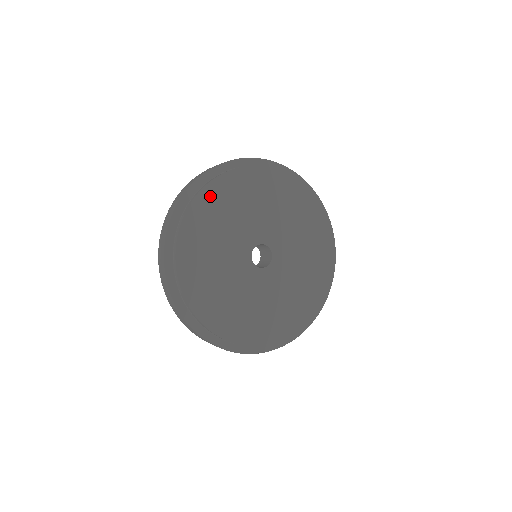
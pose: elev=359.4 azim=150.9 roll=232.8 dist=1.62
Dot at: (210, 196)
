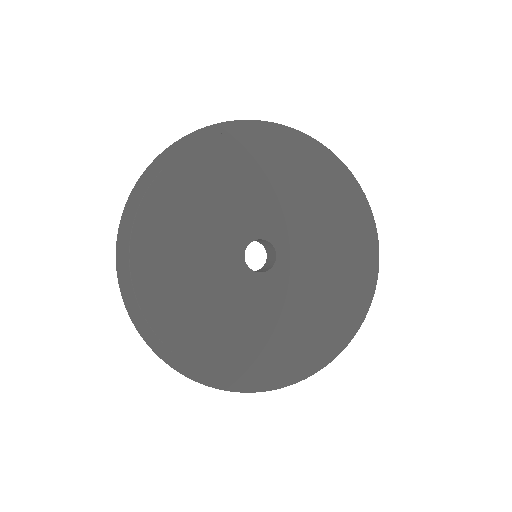
Dot at: (277, 147)
